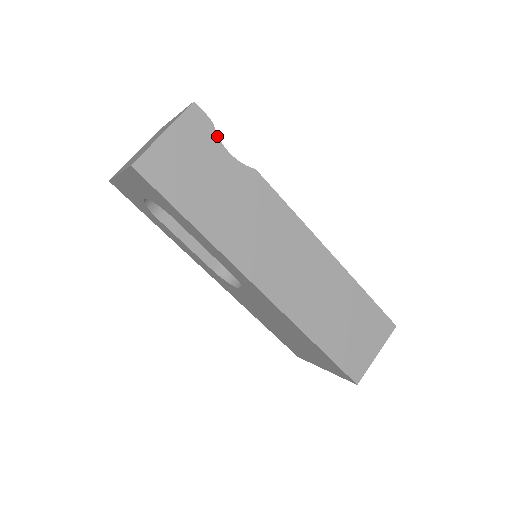
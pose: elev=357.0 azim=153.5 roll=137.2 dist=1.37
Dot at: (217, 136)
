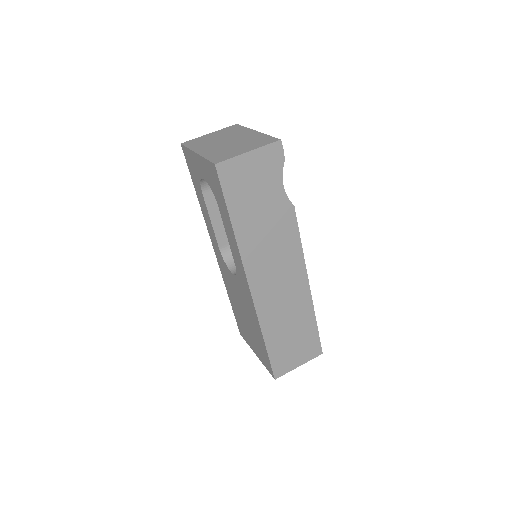
Dot at: (282, 171)
